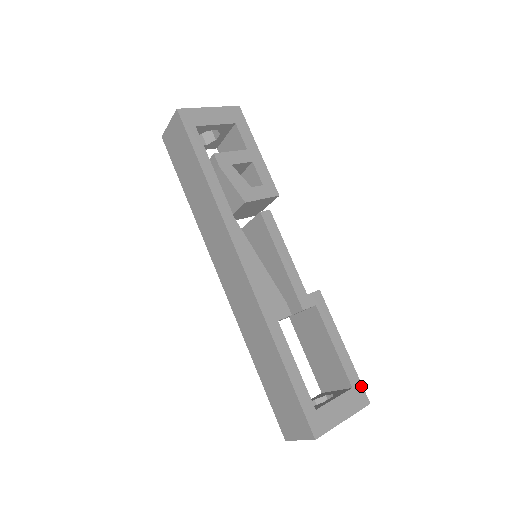
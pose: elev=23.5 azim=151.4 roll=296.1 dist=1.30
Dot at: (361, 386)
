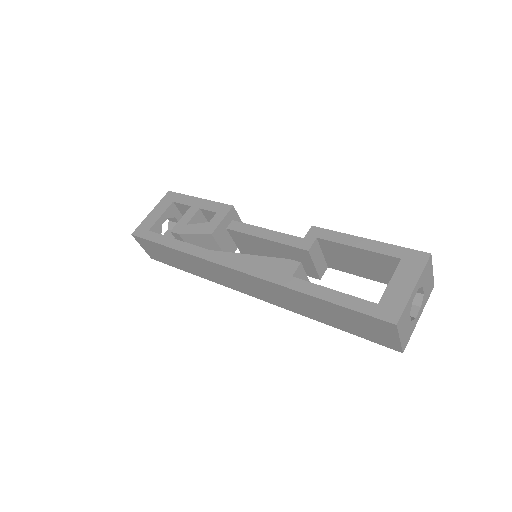
Dot at: (409, 250)
